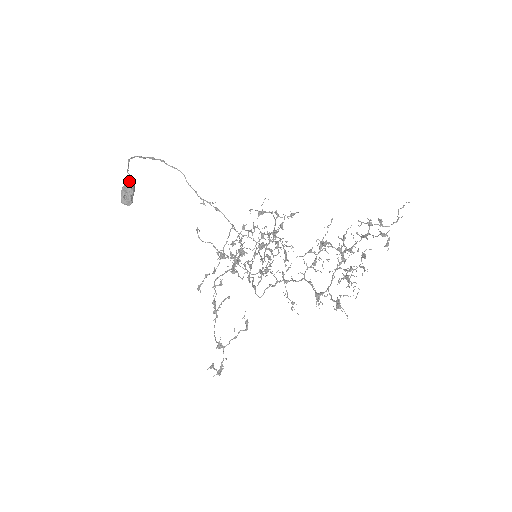
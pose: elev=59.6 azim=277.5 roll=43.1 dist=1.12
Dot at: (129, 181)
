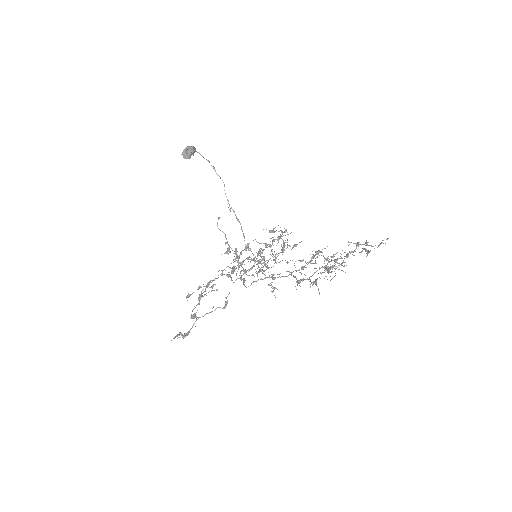
Dot at: (193, 146)
